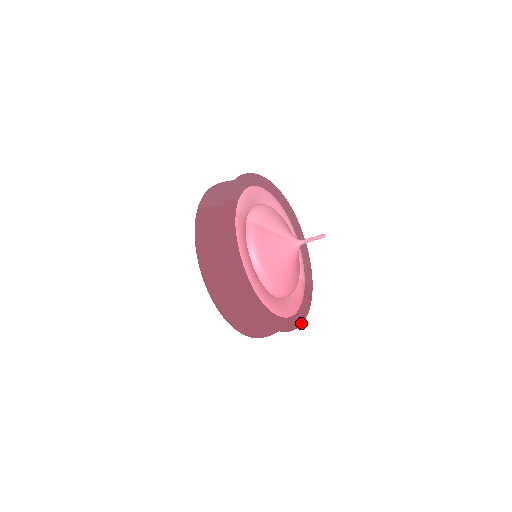
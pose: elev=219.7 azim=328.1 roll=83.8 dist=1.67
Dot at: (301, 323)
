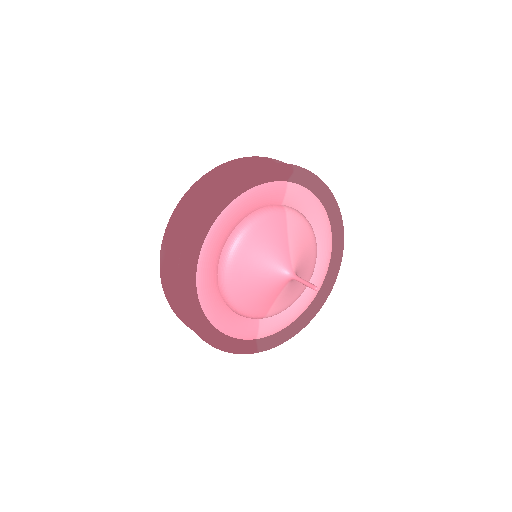
Dot at: (204, 334)
